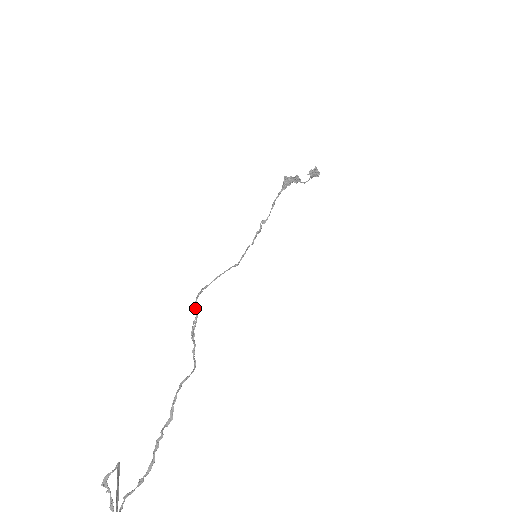
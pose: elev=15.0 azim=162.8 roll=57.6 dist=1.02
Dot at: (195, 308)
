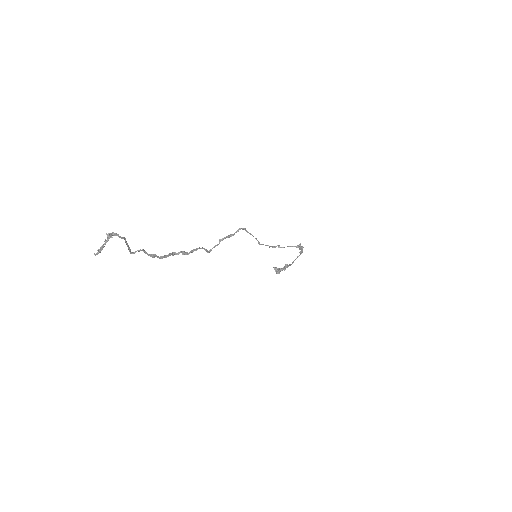
Dot at: (237, 231)
